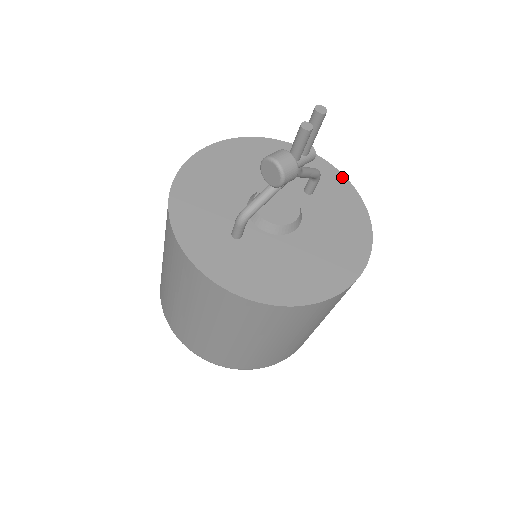
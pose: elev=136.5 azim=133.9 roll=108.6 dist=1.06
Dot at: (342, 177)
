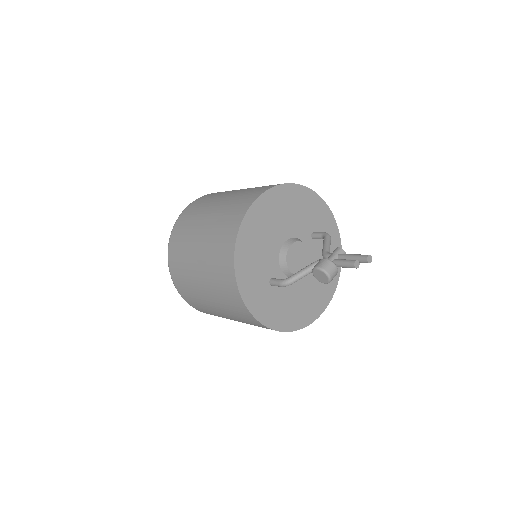
Dot at: (333, 220)
